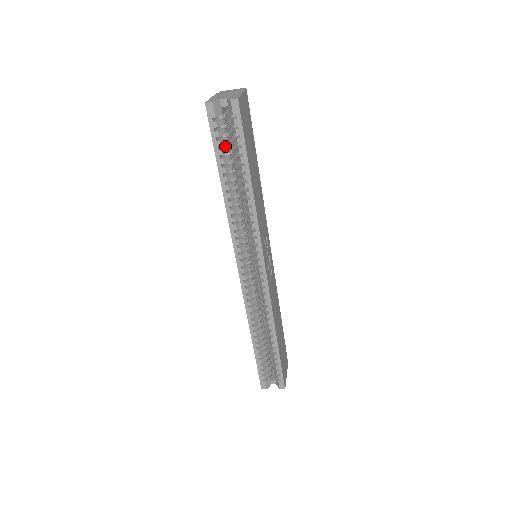
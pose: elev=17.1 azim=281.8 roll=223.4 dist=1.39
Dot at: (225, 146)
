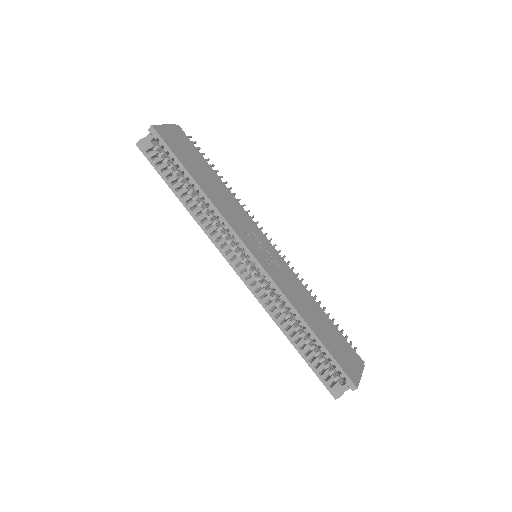
Dot at: (169, 169)
